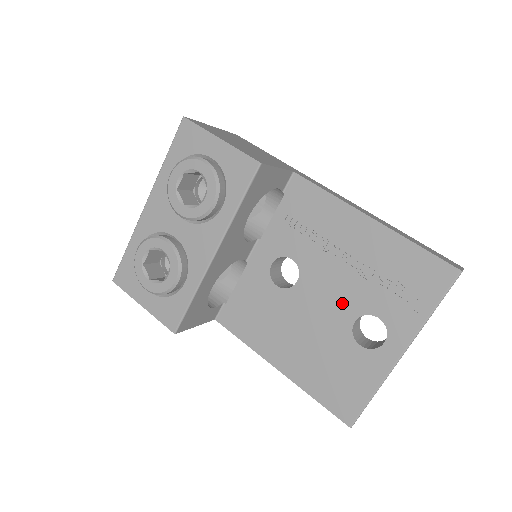
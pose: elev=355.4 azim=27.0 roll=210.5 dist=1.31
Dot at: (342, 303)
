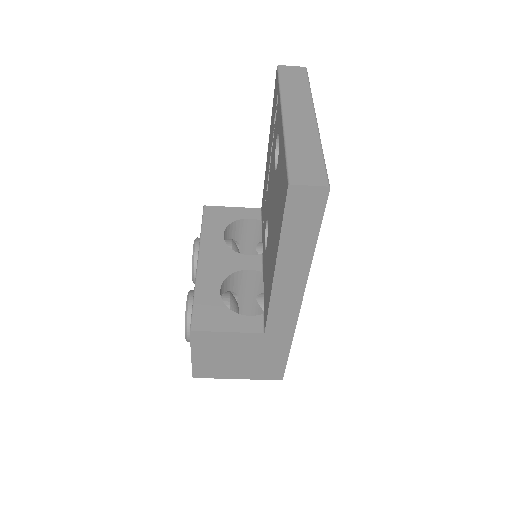
Dot at: (272, 179)
